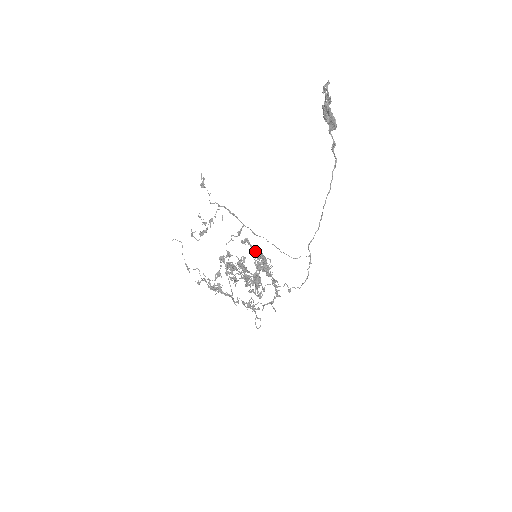
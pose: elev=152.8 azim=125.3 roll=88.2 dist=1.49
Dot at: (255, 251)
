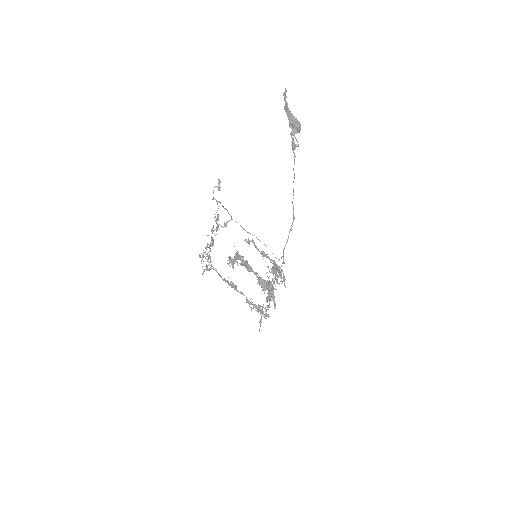
Dot at: (262, 254)
